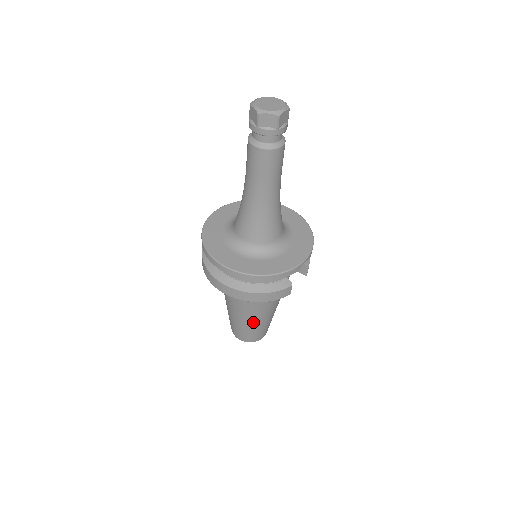
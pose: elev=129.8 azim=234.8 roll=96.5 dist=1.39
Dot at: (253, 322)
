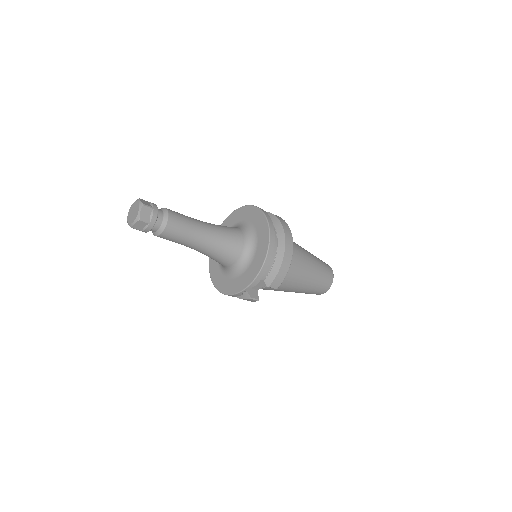
Dot at: occluded
